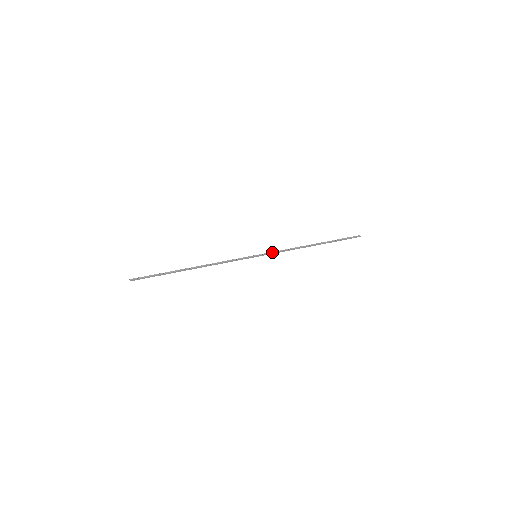
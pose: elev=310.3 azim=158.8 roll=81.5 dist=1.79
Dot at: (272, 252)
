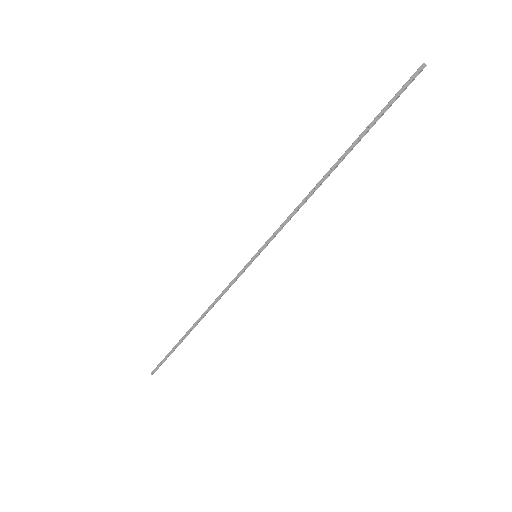
Dot at: (275, 233)
